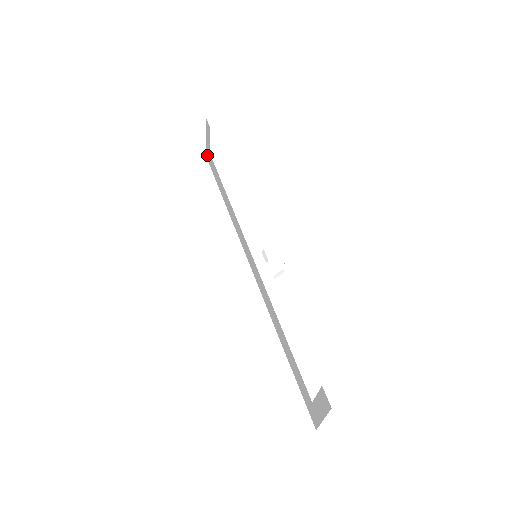
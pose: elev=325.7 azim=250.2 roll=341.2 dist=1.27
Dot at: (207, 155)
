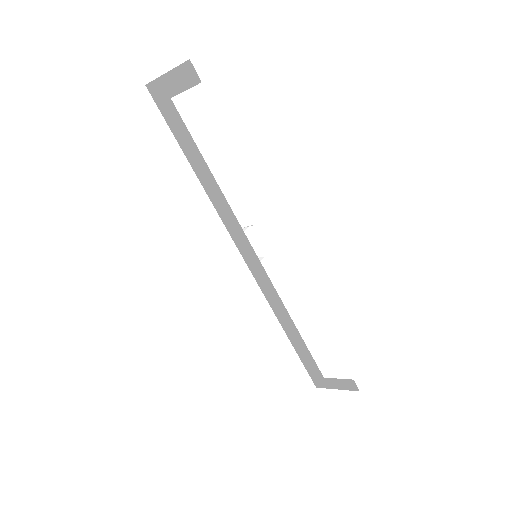
Dot at: (156, 93)
